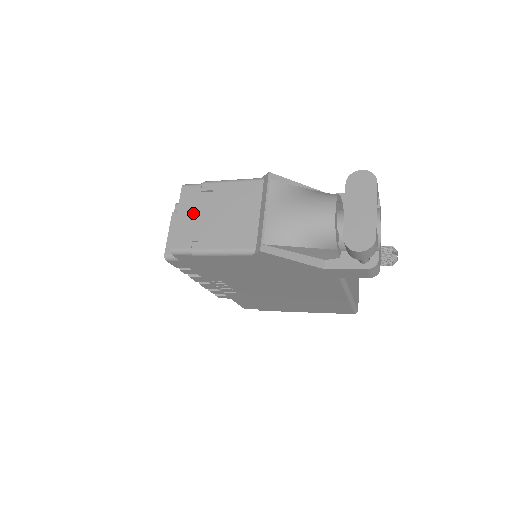
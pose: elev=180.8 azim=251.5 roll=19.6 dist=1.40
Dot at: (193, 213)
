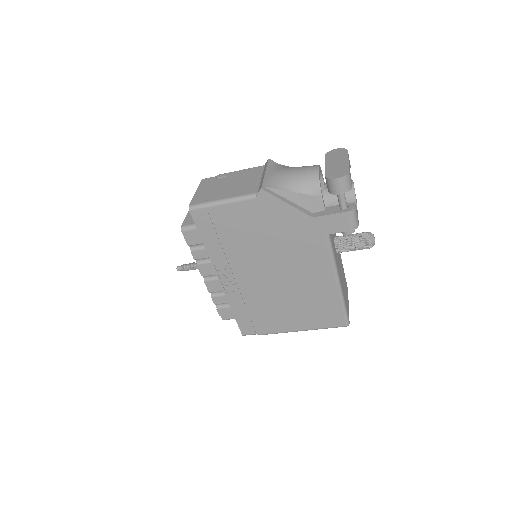
Dot at: (209, 188)
